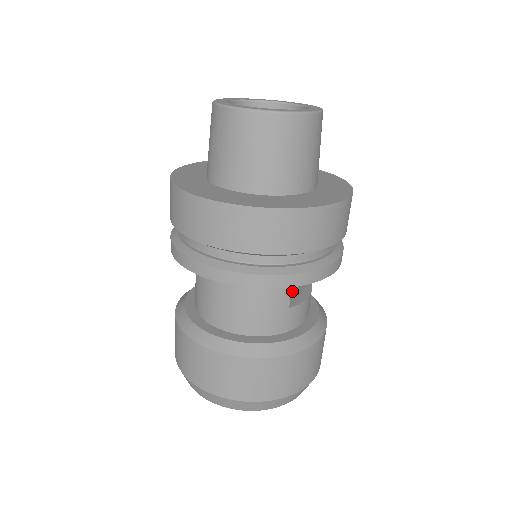
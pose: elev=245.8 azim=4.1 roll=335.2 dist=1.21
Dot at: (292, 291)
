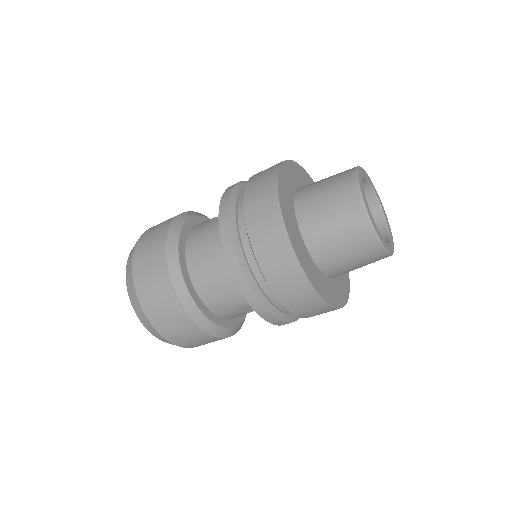
Dot at: occluded
